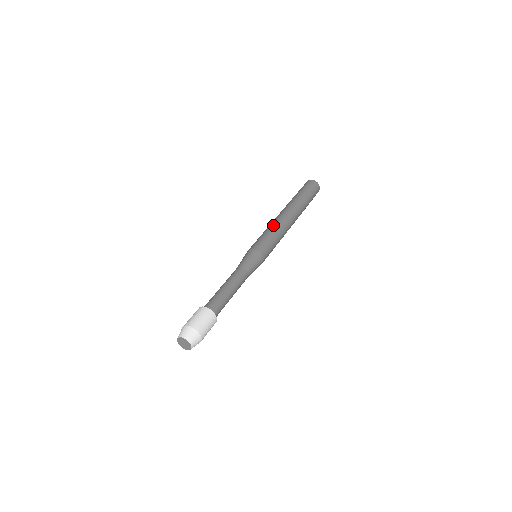
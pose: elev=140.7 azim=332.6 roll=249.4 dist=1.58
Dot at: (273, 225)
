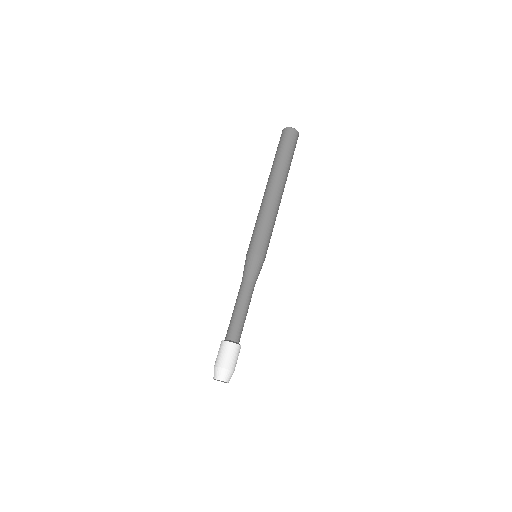
Dot at: (260, 214)
